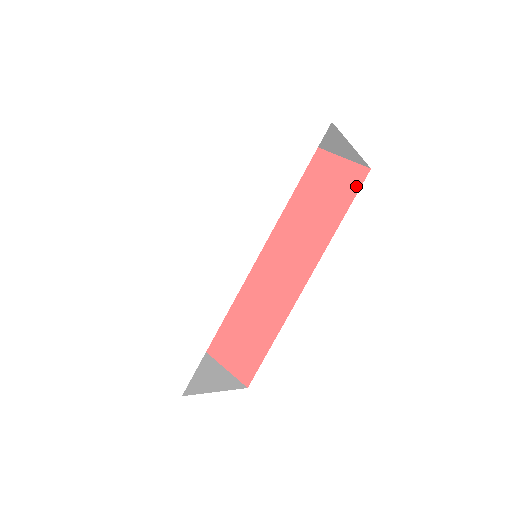
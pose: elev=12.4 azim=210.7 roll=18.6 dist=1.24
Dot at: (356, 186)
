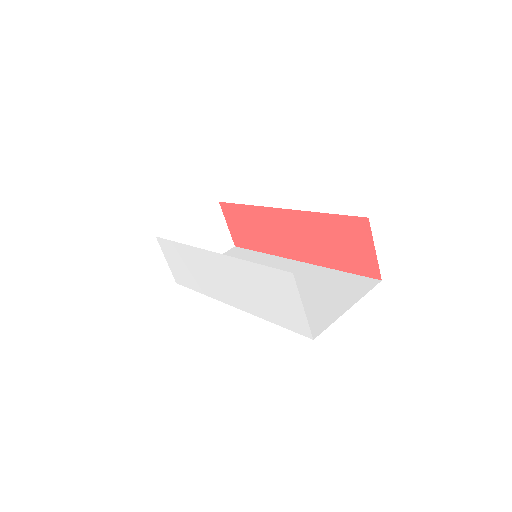
Dot at: (364, 273)
